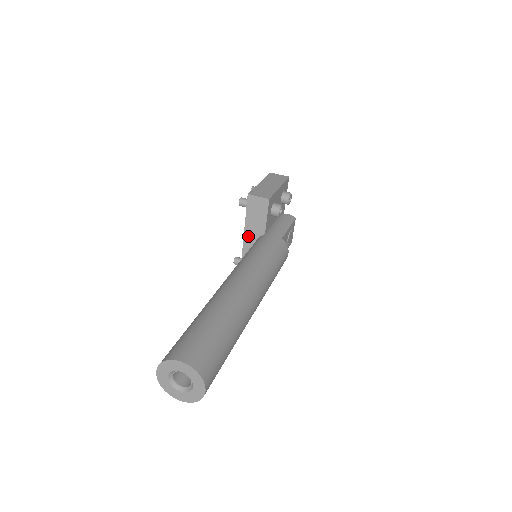
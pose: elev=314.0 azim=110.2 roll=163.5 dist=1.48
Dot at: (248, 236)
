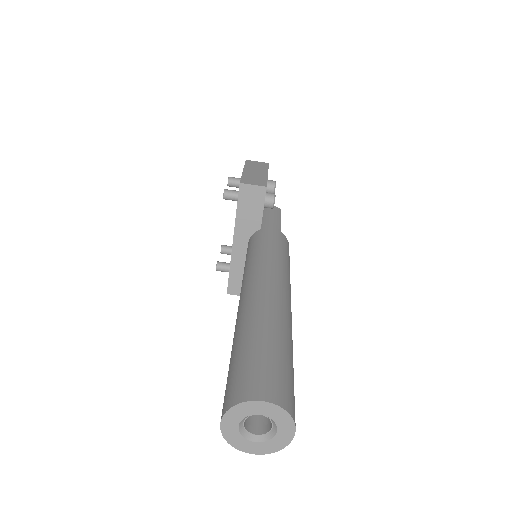
Dot at: (239, 234)
